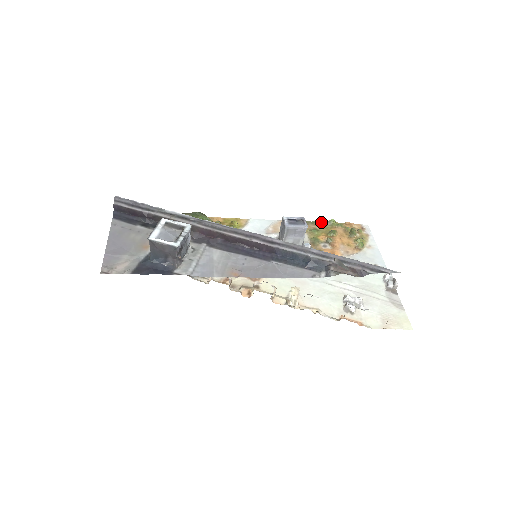
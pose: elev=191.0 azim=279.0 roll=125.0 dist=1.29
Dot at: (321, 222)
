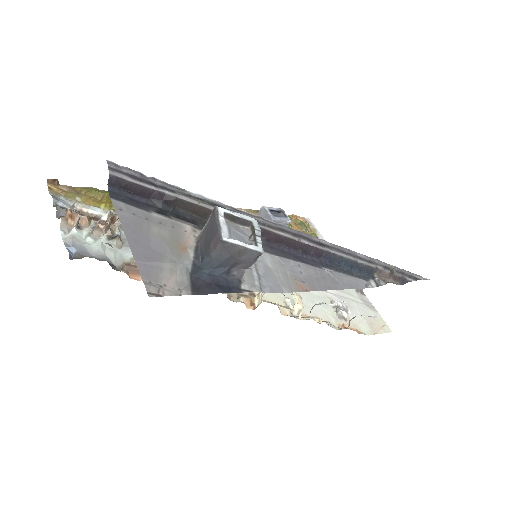
Dot at: occluded
